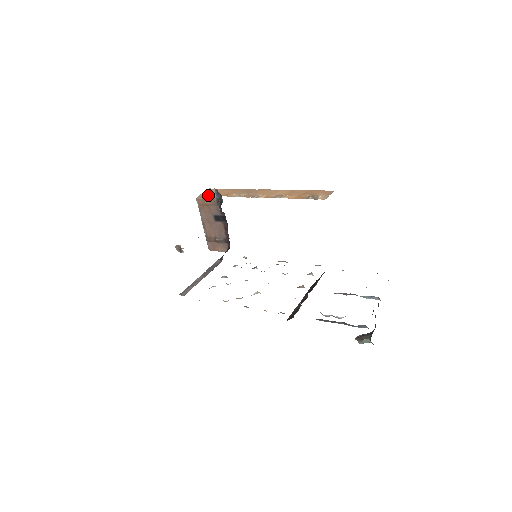
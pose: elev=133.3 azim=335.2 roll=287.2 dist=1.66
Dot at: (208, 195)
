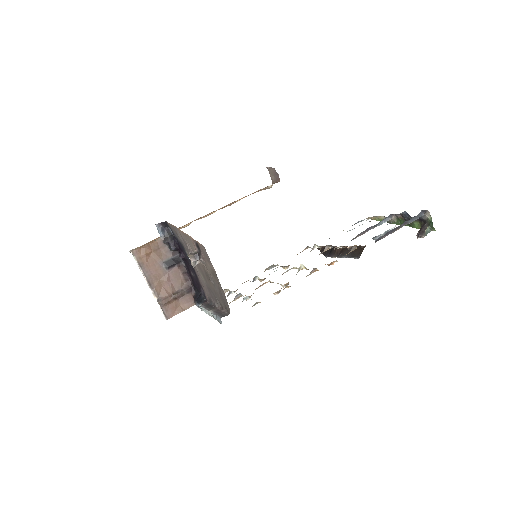
Dot at: (143, 245)
